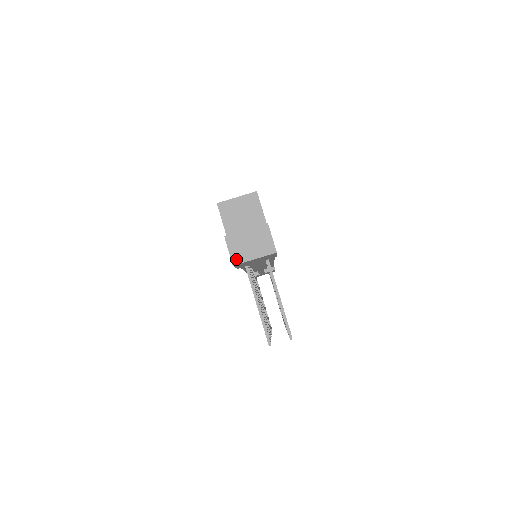
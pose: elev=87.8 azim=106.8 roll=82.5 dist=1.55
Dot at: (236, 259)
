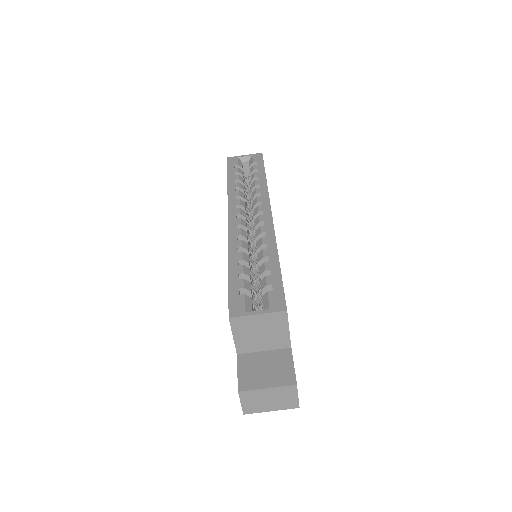
Dot at: (249, 410)
